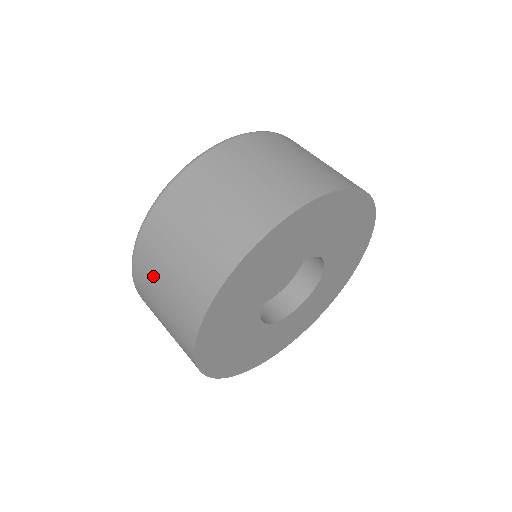
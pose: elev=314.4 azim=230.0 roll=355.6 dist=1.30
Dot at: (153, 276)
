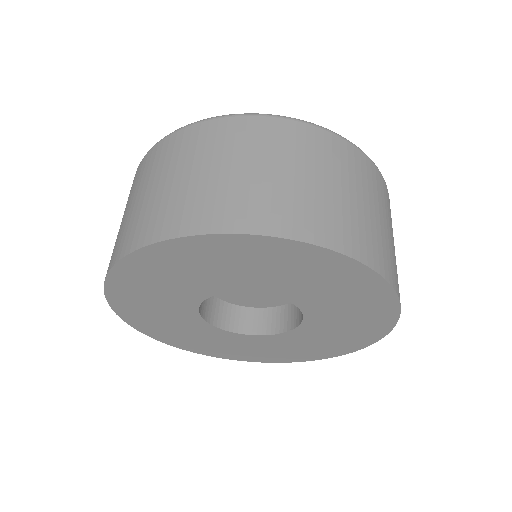
Dot at: occluded
